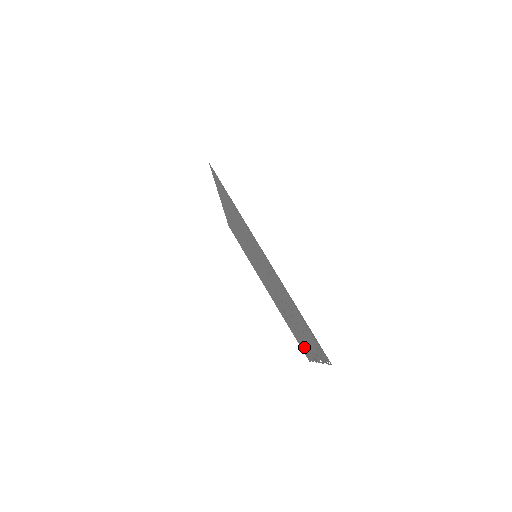
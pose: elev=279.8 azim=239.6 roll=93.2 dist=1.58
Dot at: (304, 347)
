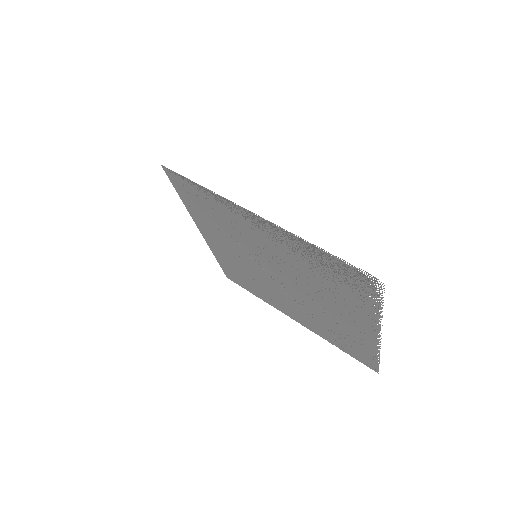
Dot at: (361, 347)
